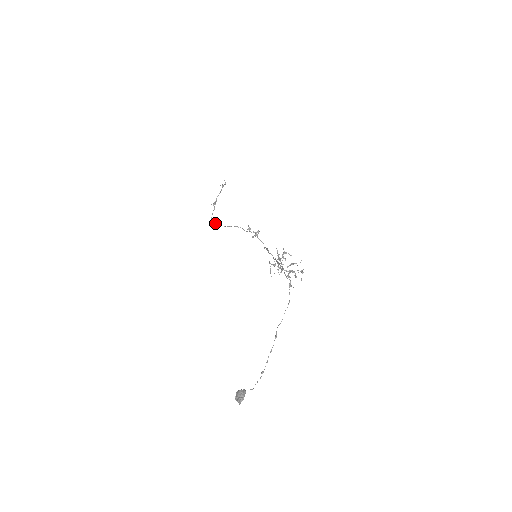
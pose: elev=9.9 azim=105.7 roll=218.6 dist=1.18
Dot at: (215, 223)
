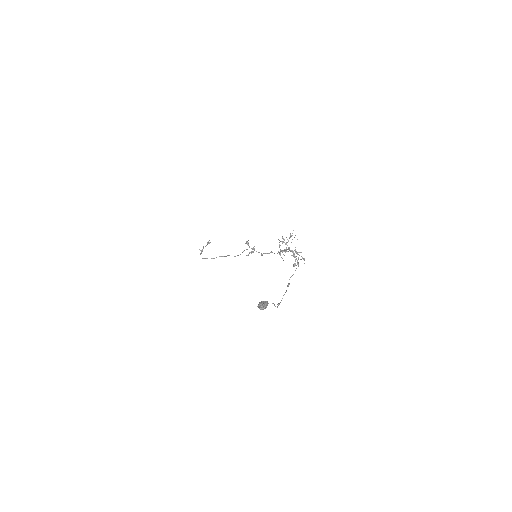
Dot at: (204, 258)
